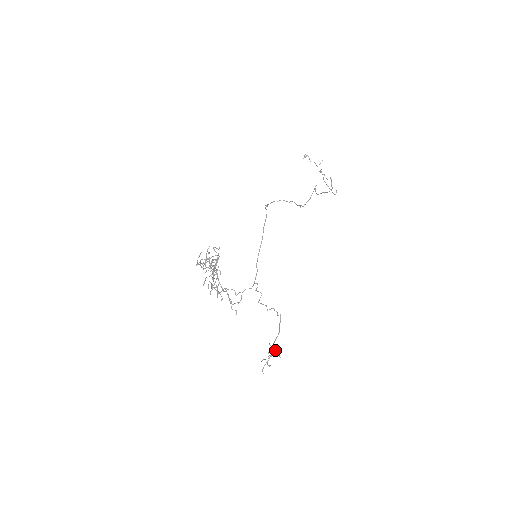
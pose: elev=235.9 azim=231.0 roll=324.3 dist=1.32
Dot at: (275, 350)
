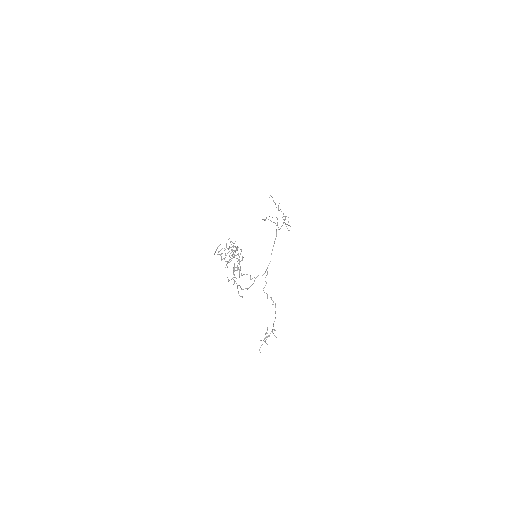
Dot at: occluded
